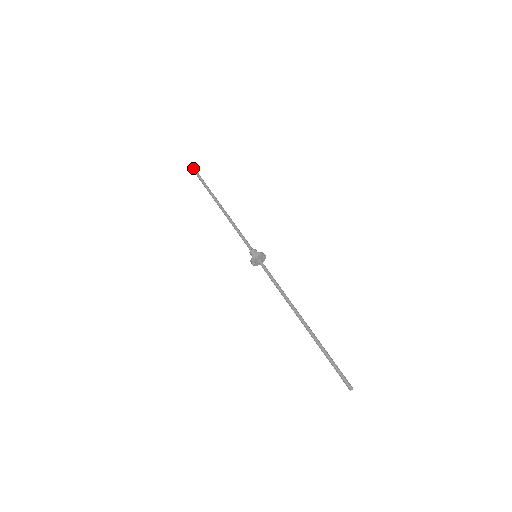
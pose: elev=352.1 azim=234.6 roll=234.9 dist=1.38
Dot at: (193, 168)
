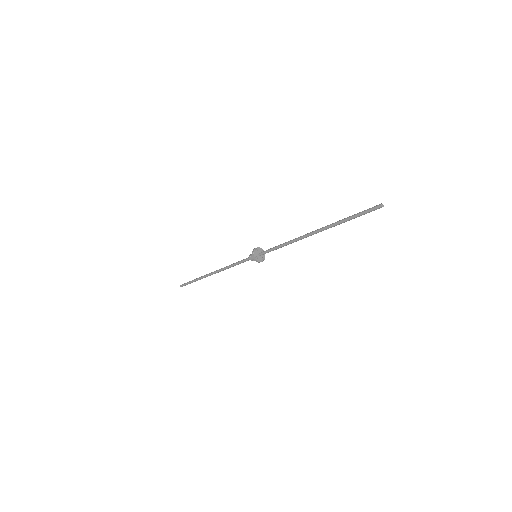
Dot at: (180, 285)
